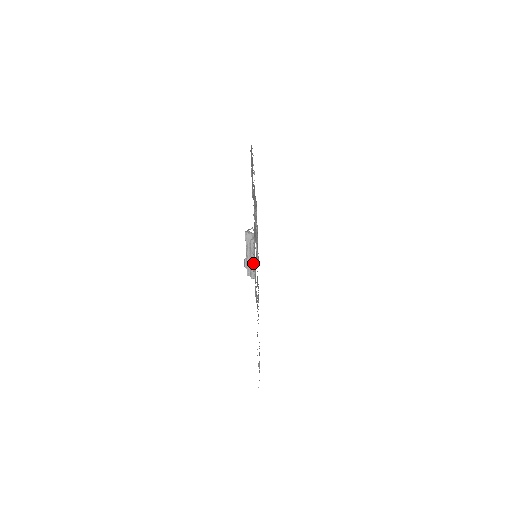
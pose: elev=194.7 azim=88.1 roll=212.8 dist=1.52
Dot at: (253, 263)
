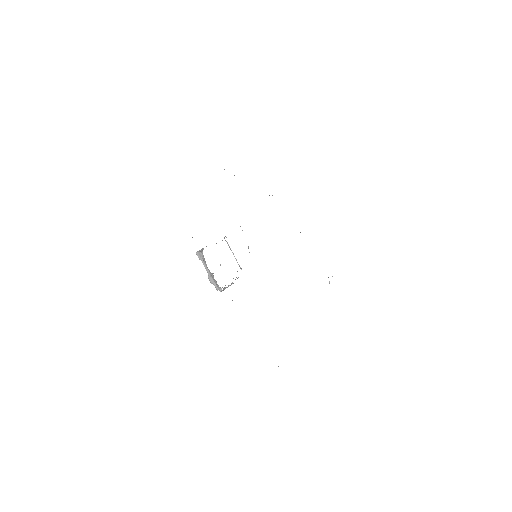
Dot at: (213, 278)
